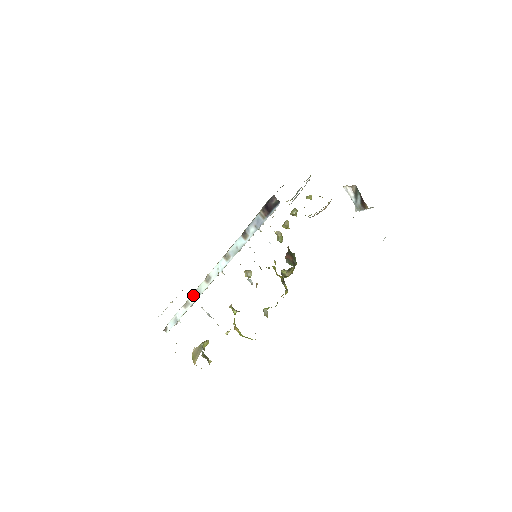
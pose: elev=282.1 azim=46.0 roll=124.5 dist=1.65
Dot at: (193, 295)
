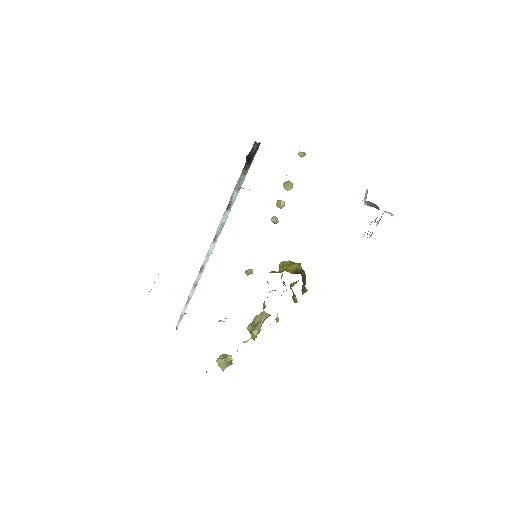
Dot at: (191, 291)
